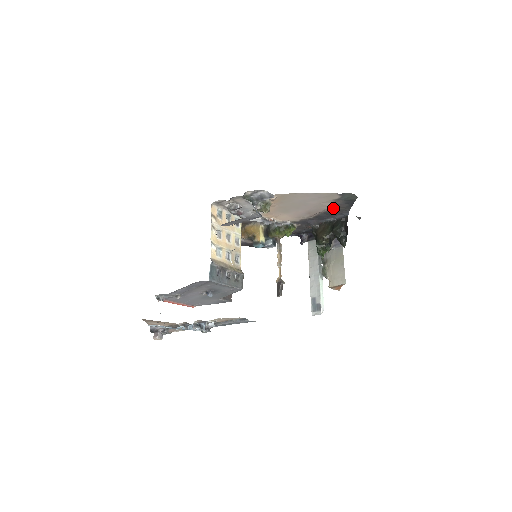
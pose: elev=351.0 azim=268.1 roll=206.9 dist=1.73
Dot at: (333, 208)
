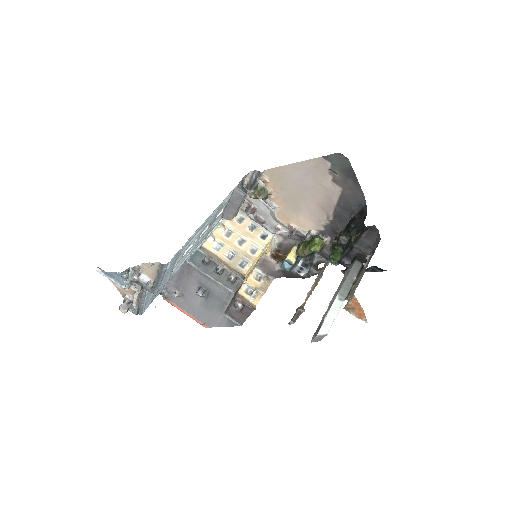
Dot at: (342, 193)
